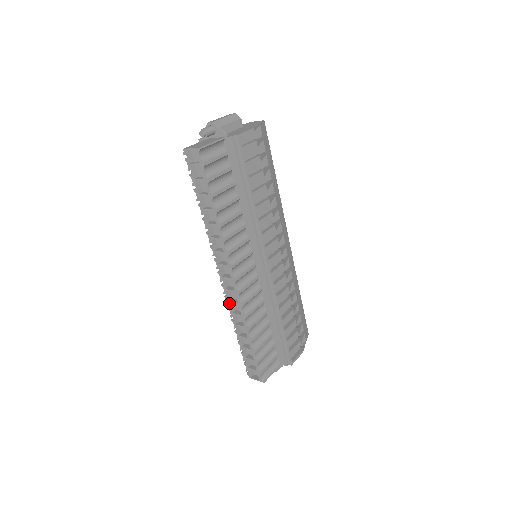
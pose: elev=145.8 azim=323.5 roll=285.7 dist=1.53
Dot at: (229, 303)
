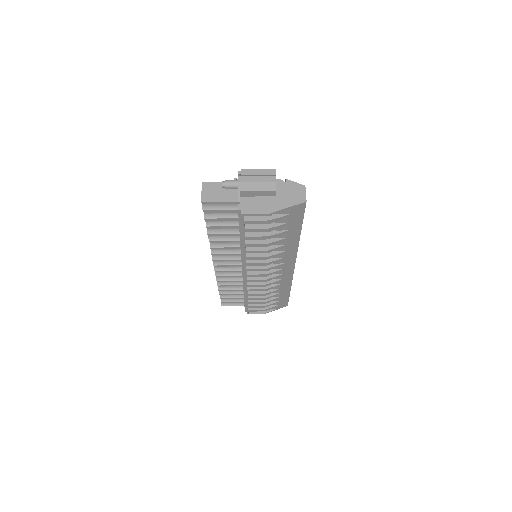
Dot at: occluded
